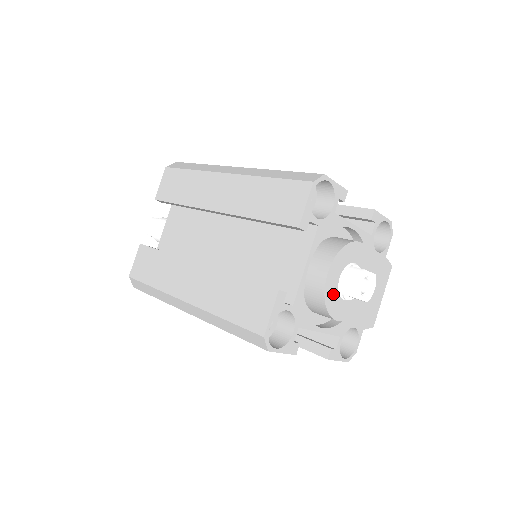
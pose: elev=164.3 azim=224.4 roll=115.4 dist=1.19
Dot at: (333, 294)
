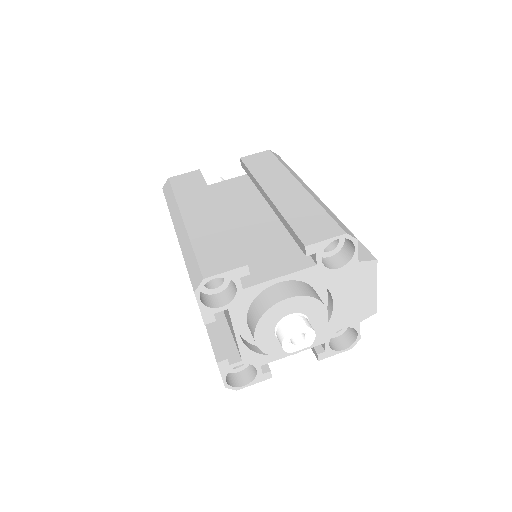
Dot at: (275, 345)
